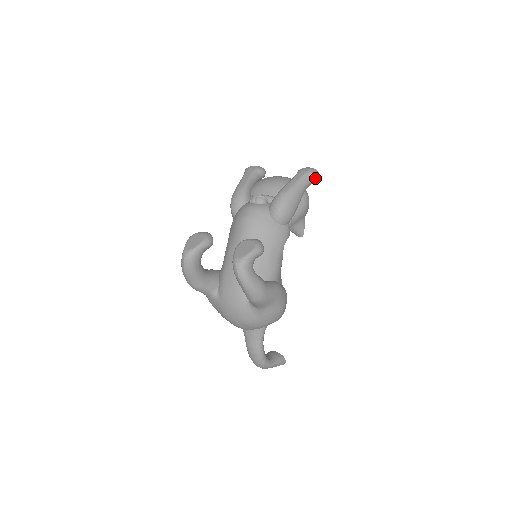
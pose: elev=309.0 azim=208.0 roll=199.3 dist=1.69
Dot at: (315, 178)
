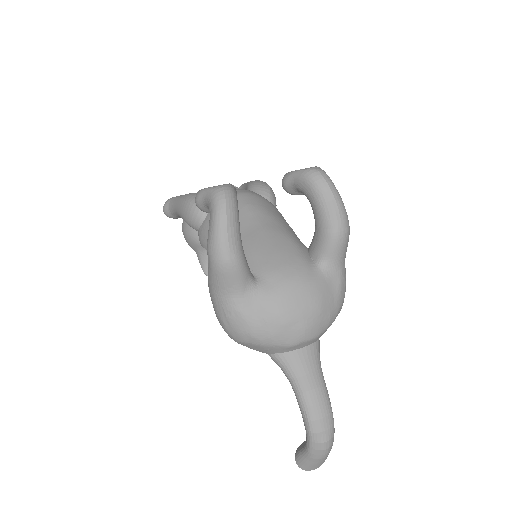
Dot at: occluded
